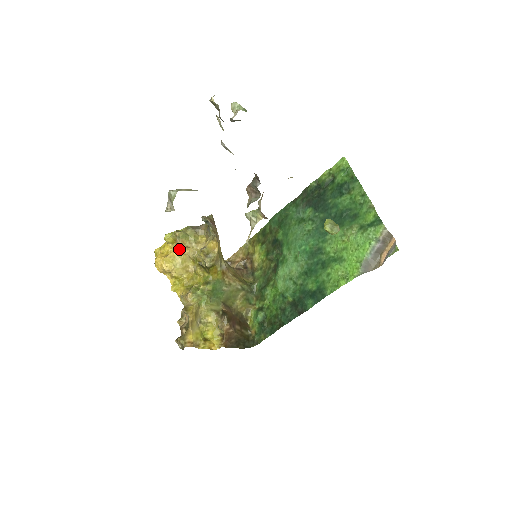
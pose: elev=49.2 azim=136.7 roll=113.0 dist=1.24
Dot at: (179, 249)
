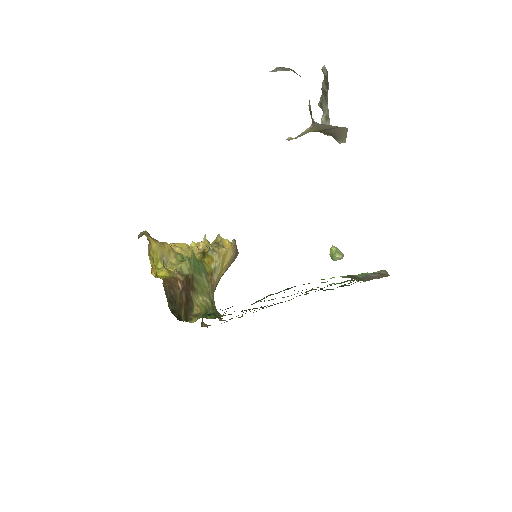
Dot at: (197, 243)
